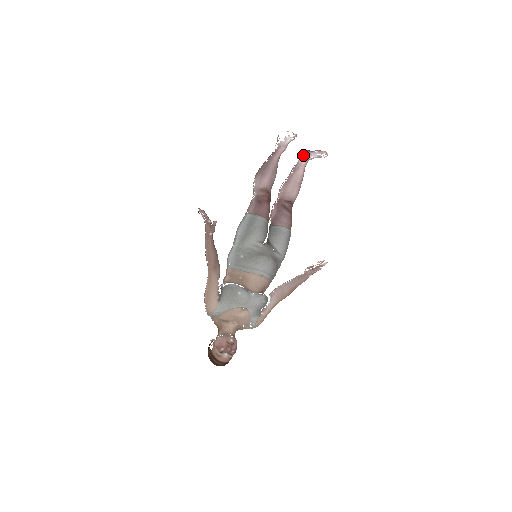
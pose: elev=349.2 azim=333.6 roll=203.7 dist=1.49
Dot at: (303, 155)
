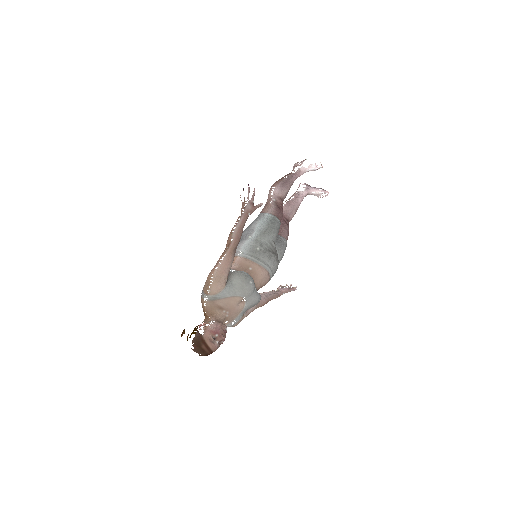
Dot at: (306, 188)
